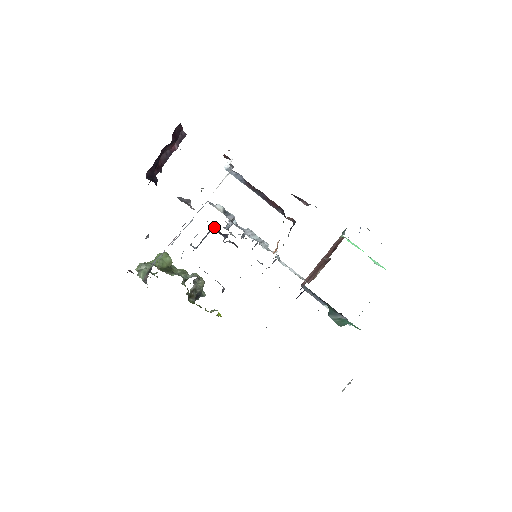
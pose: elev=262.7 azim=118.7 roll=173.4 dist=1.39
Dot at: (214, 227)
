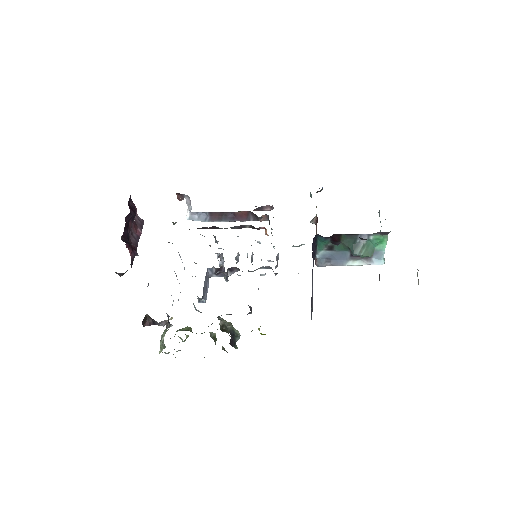
Dot at: (209, 271)
